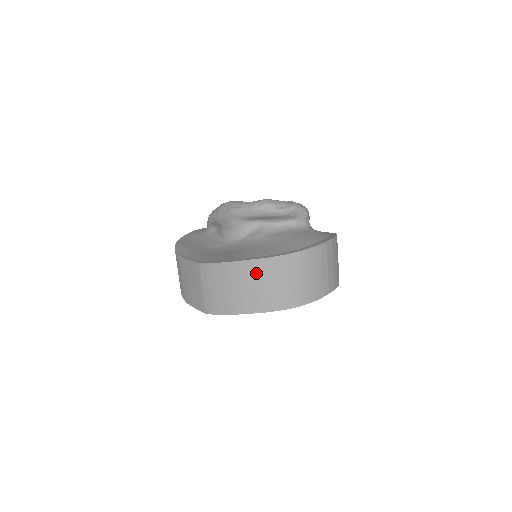
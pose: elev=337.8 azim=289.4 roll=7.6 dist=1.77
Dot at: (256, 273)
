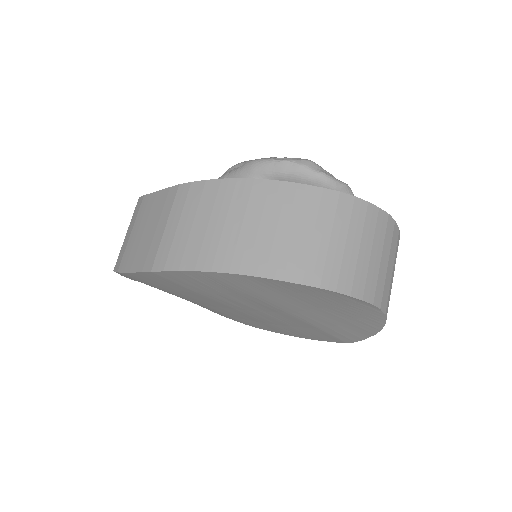
Dot at: (278, 204)
